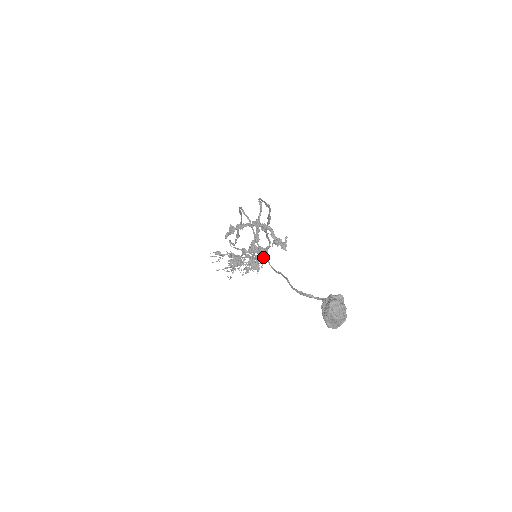
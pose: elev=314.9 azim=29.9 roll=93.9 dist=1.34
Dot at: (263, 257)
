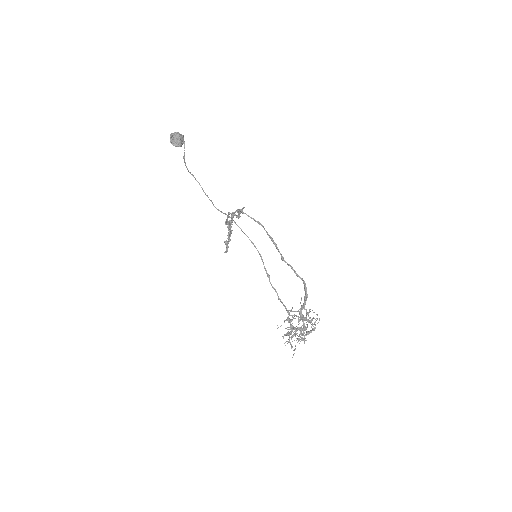
Dot at: (213, 205)
